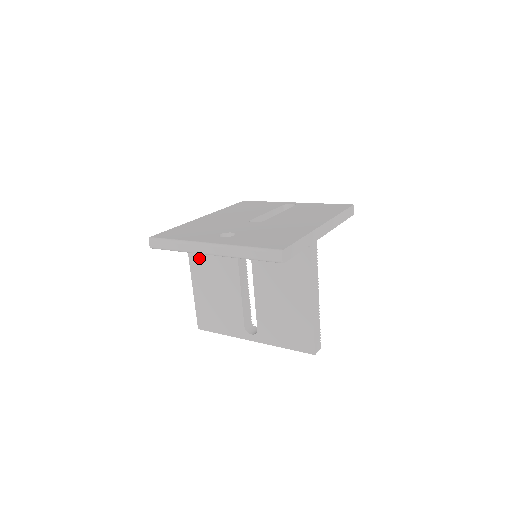
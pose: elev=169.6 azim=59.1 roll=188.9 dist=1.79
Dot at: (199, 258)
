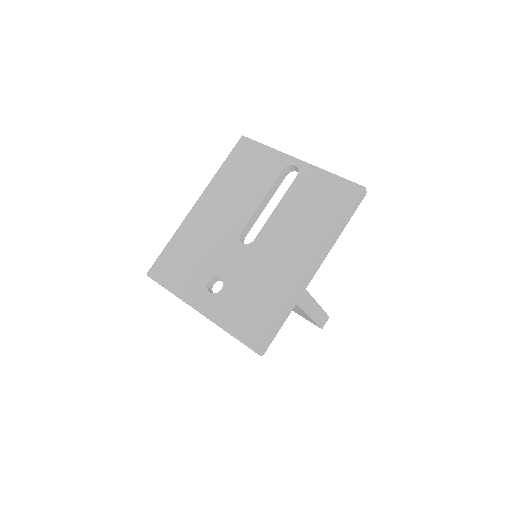
Dot at: occluded
